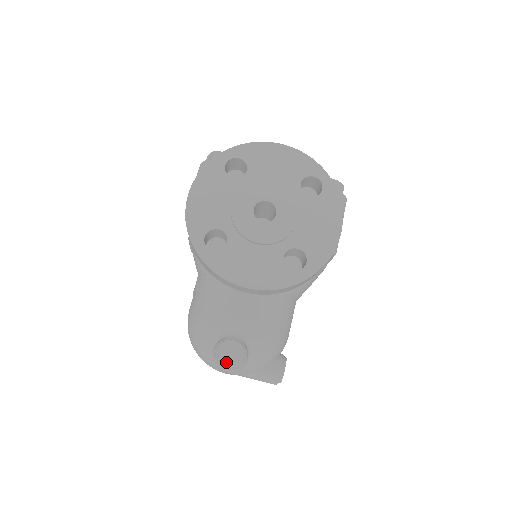
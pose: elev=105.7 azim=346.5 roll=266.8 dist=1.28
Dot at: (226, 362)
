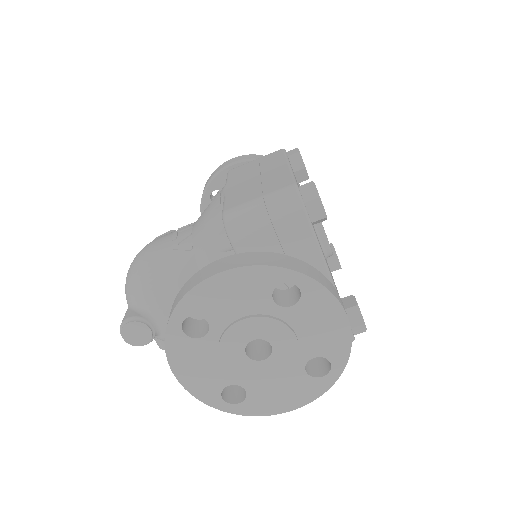
Dot at: (128, 335)
